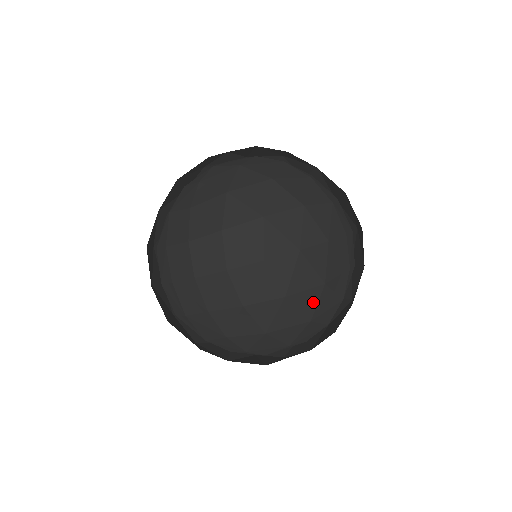
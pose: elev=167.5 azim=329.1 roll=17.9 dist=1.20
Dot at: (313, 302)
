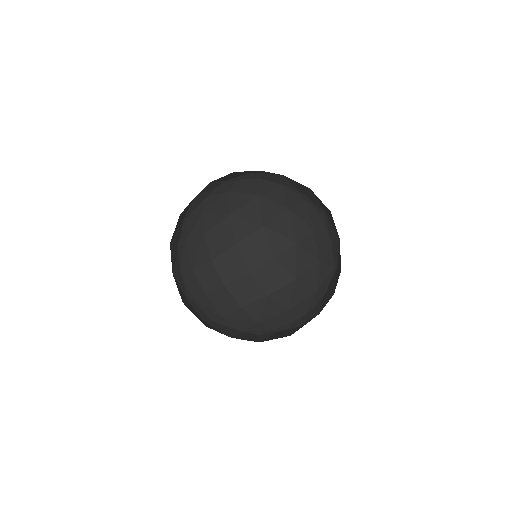
Dot at: (315, 277)
